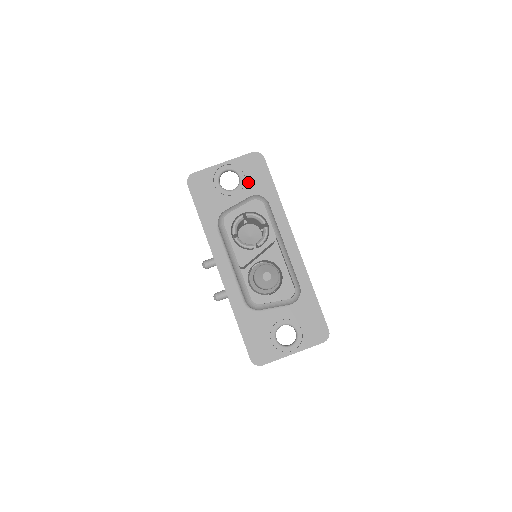
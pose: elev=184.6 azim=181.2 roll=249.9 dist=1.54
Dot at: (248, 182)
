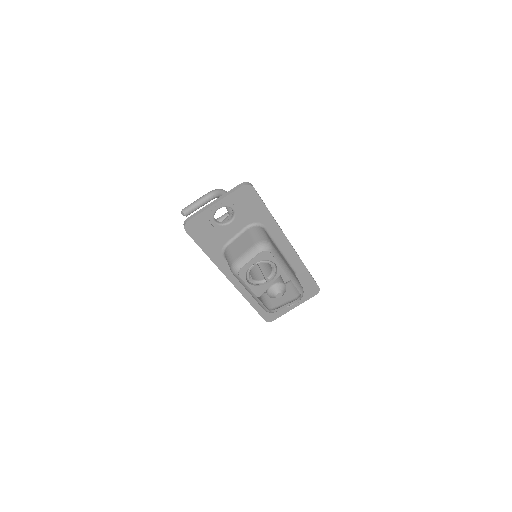
Dot at: (242, 213)
